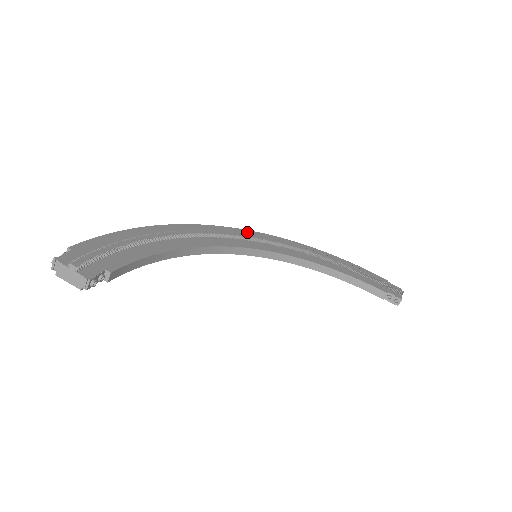
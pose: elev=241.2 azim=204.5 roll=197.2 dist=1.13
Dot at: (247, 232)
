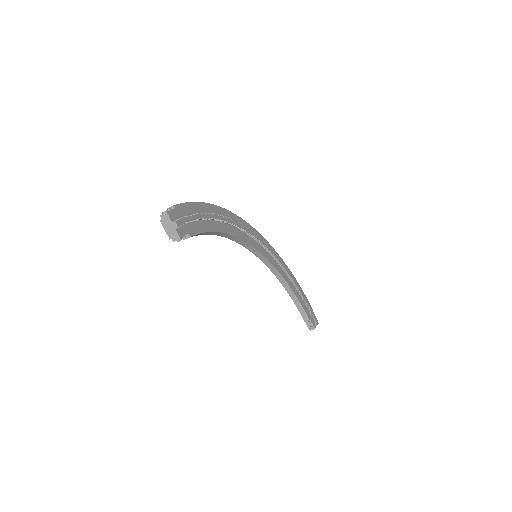
Dot at: (257, 233)
